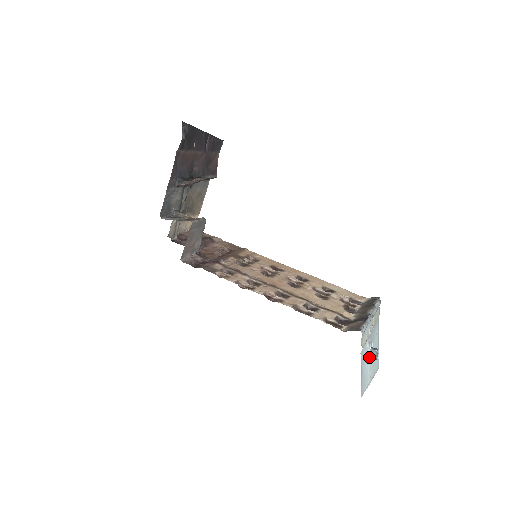
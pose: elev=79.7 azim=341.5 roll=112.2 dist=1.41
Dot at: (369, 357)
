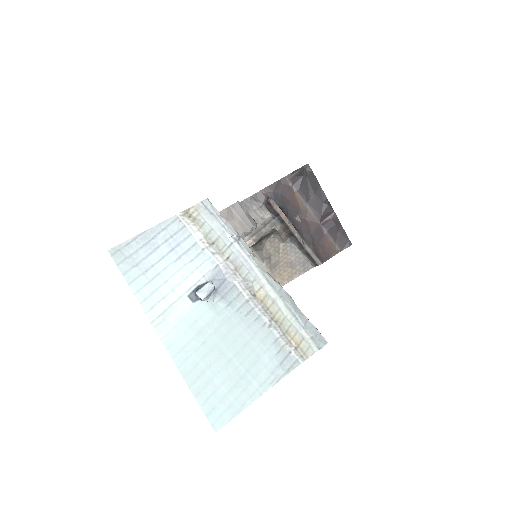
Dot at: (194, 289)
